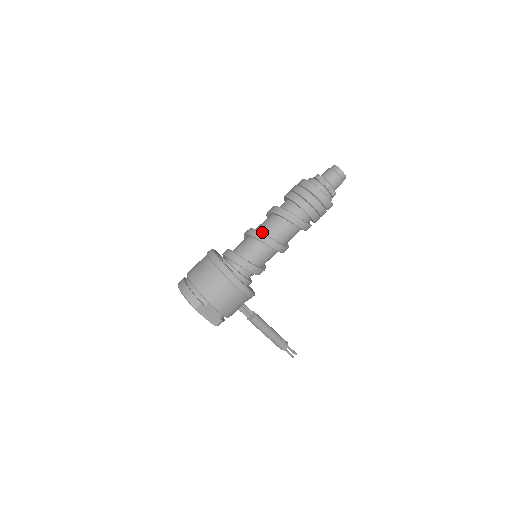
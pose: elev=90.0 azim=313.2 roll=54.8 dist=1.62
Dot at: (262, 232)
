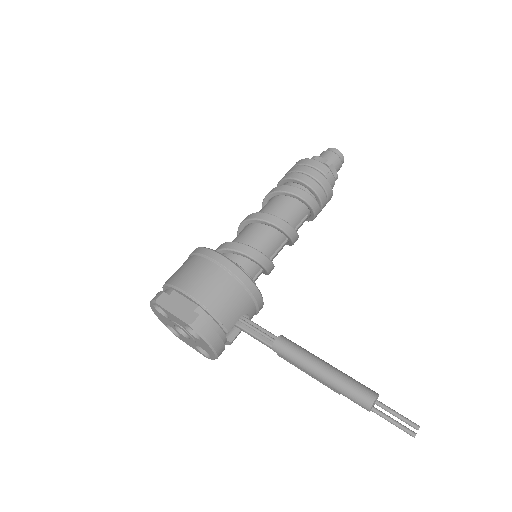
Dot at: occluded
